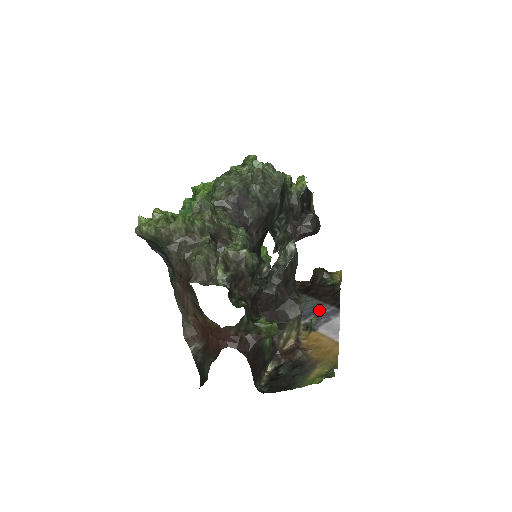
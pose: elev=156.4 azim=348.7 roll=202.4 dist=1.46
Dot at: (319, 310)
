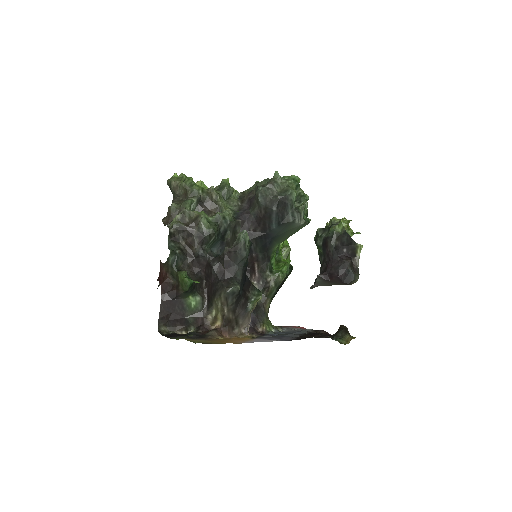
Dot at: (284, 337)
